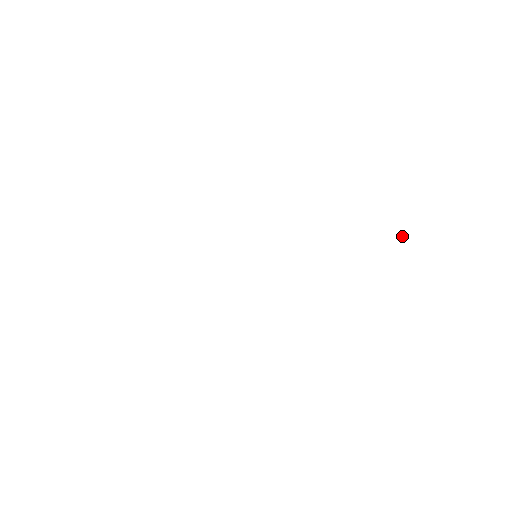
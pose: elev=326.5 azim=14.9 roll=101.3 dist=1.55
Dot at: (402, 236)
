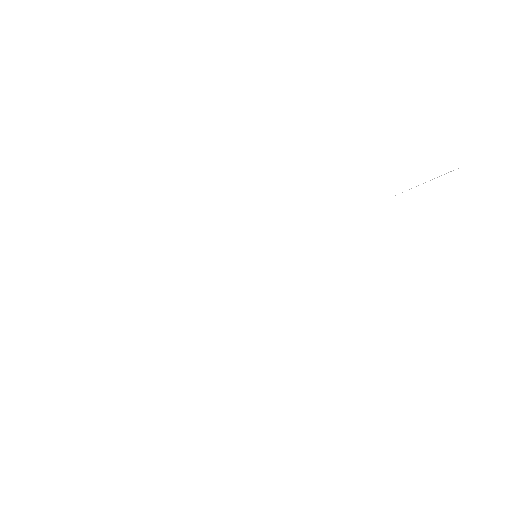
Dot at: occluded
